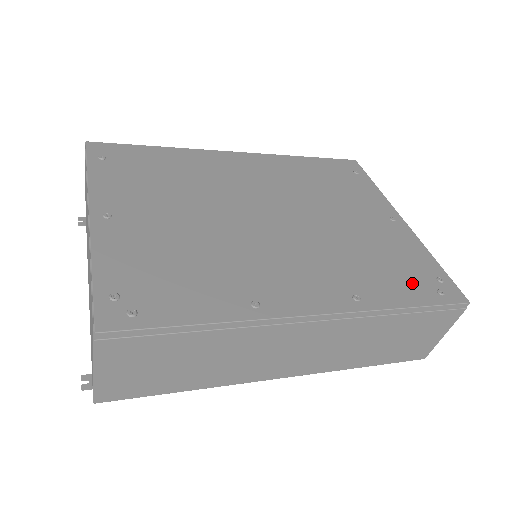
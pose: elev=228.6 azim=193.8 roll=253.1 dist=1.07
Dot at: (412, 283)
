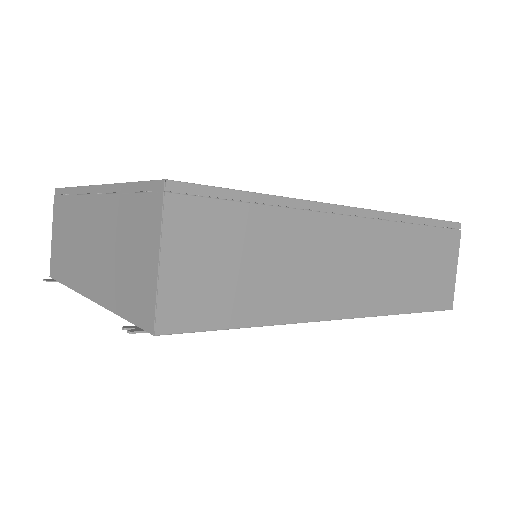
Dot at: occluded
